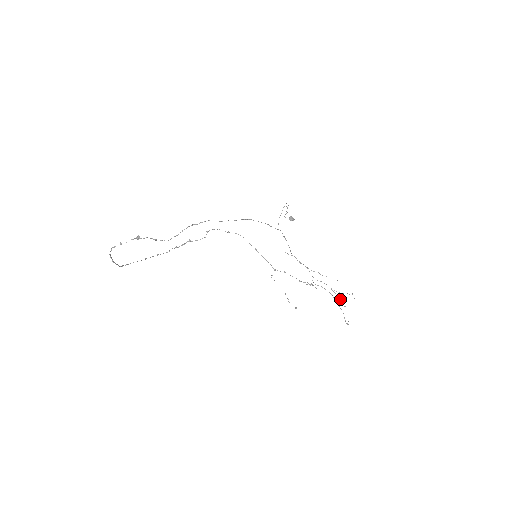
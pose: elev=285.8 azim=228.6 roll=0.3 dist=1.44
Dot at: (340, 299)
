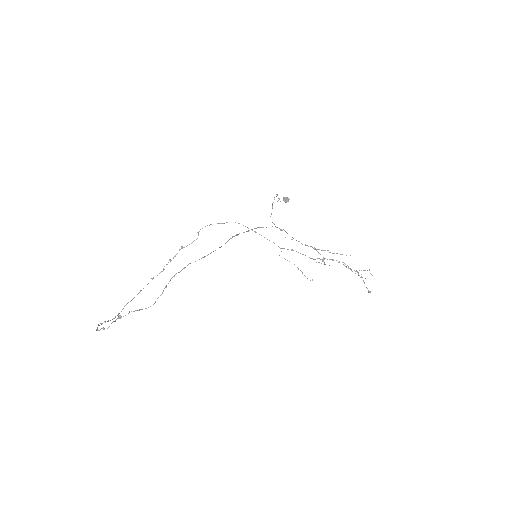
Dot at: occluded
